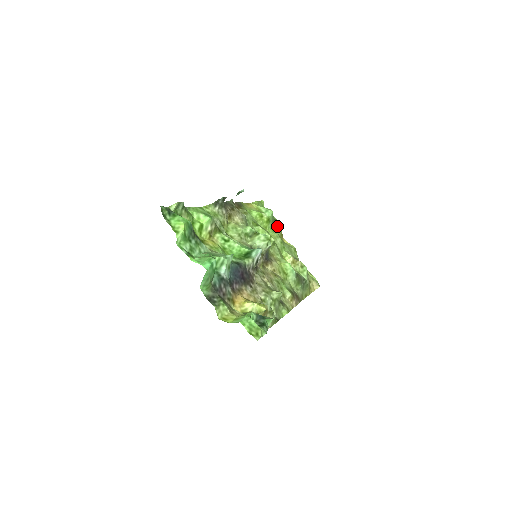
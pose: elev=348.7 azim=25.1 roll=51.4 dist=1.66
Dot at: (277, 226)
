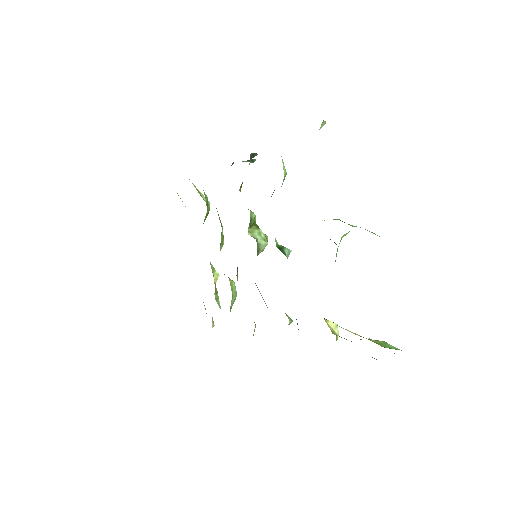
Dot at: occluded
